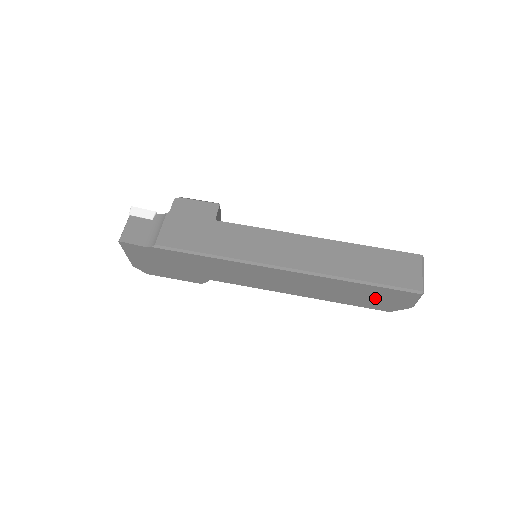
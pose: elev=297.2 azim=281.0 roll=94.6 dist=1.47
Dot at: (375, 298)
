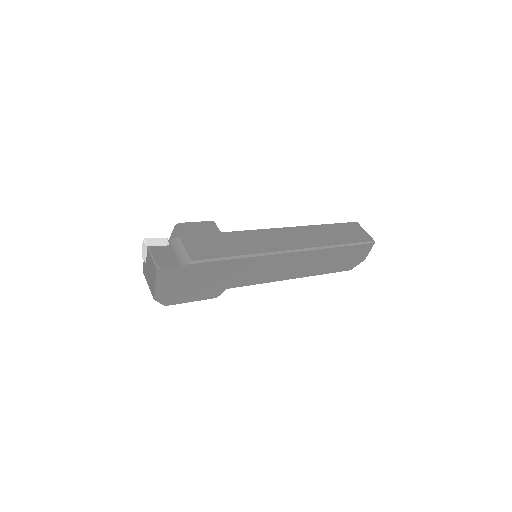
Dot at: (346, 259)
